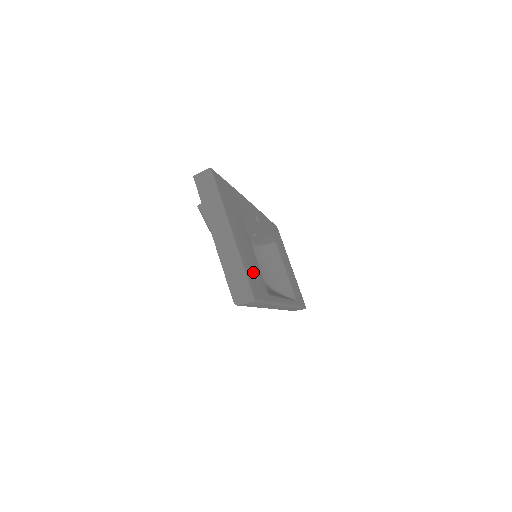
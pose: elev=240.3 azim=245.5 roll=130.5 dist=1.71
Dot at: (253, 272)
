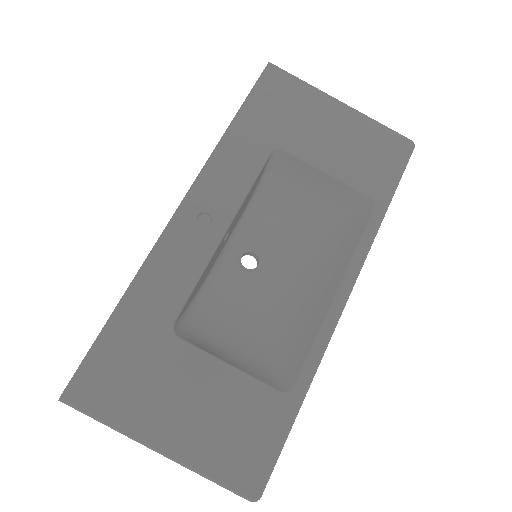
Dot at: (235, 437)
